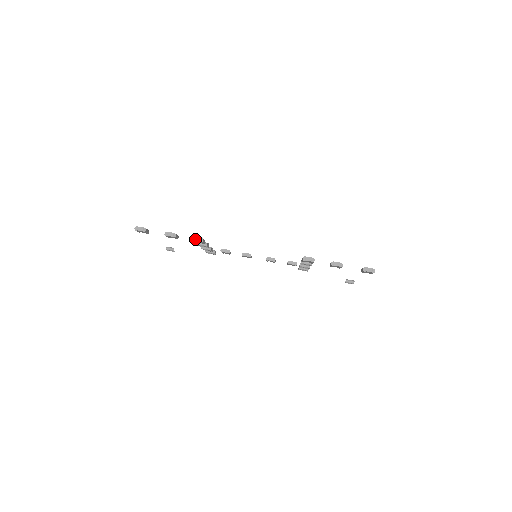
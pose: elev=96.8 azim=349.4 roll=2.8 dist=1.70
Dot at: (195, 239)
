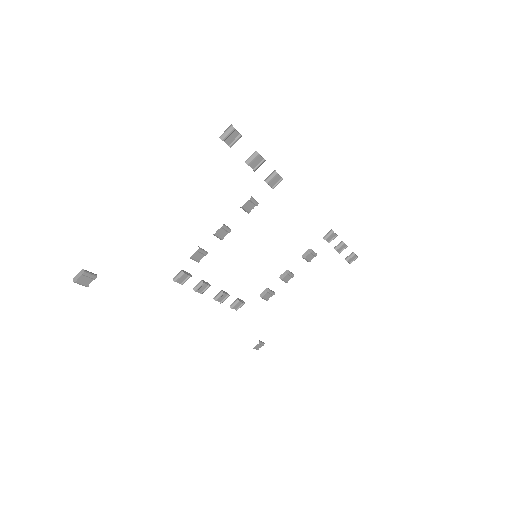
Dot at: (277, 173)
